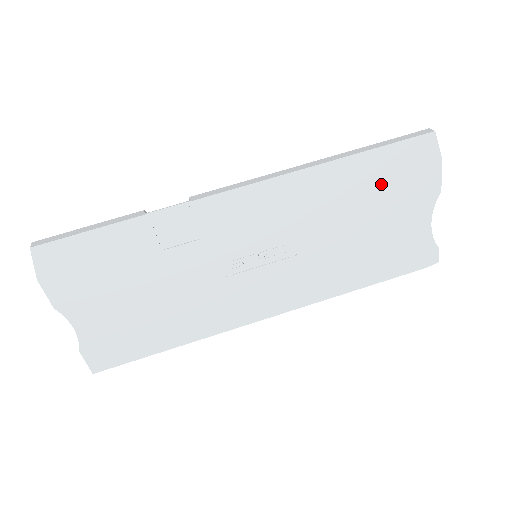
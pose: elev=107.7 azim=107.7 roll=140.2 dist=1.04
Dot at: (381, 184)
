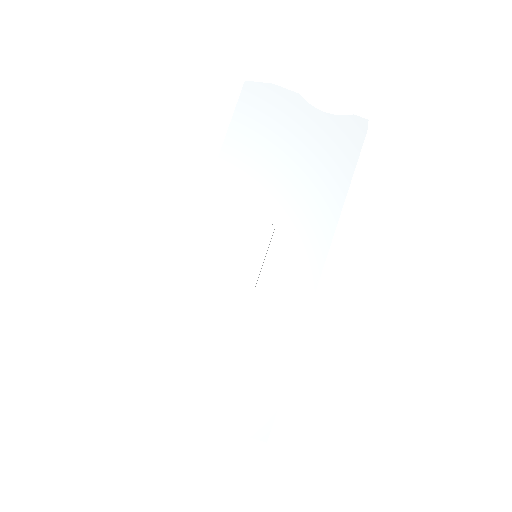
Dot at: (260, 136)
